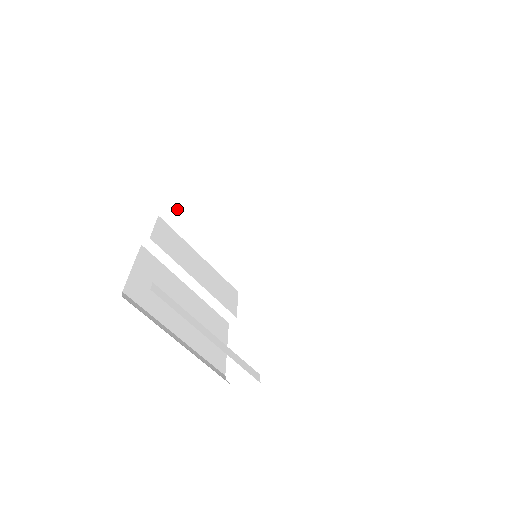
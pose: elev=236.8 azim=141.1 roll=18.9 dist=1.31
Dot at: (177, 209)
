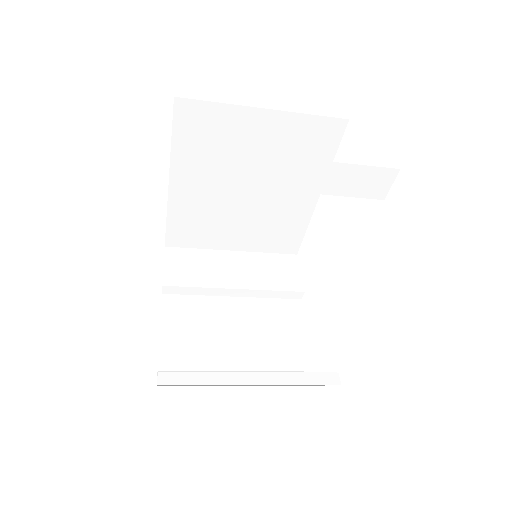
Dot at: (173, 232)
